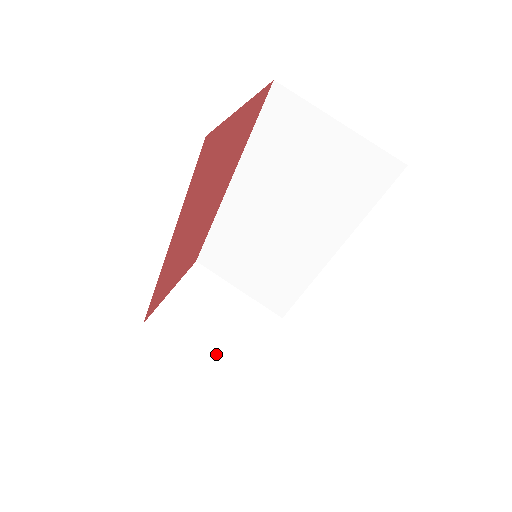
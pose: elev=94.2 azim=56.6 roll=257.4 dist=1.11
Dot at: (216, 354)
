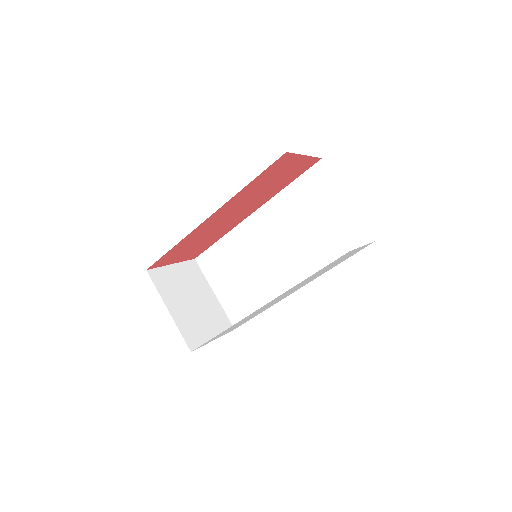
Dot at: (184, 320)
